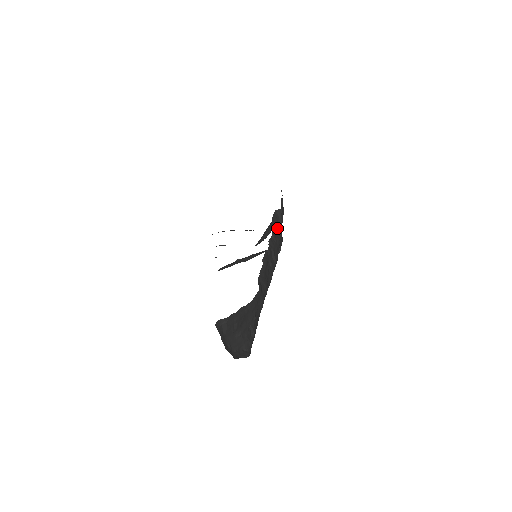
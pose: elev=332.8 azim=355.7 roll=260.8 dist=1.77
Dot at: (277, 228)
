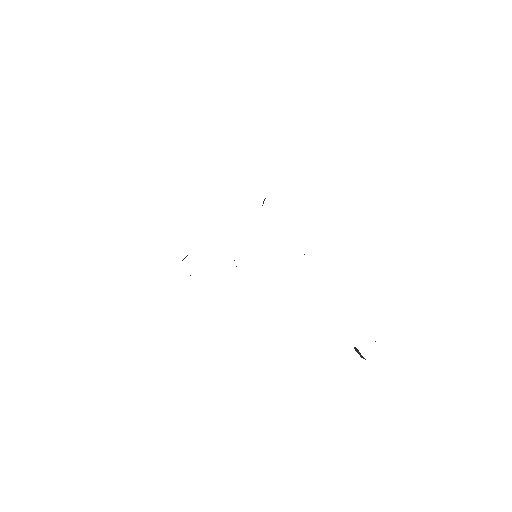
Dot at: occluded
